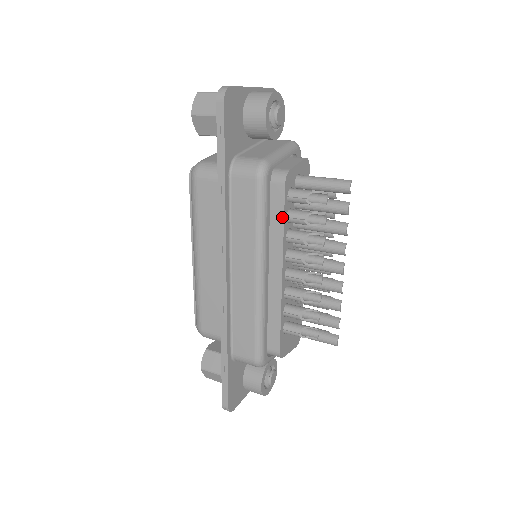
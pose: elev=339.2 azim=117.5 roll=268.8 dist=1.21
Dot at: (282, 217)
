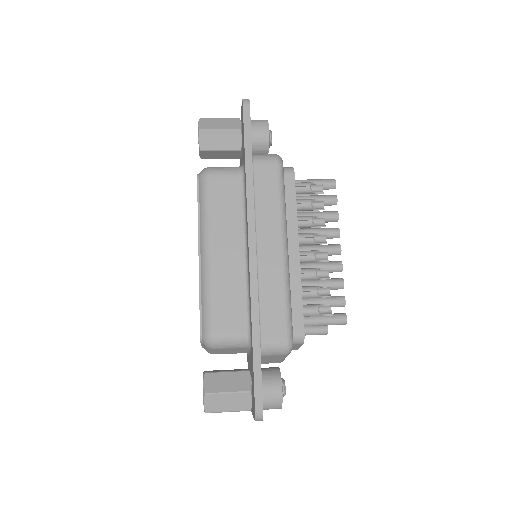
Dot at: (294, 200)
